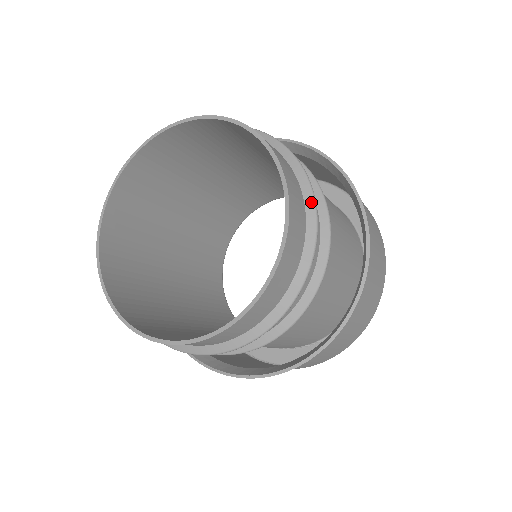
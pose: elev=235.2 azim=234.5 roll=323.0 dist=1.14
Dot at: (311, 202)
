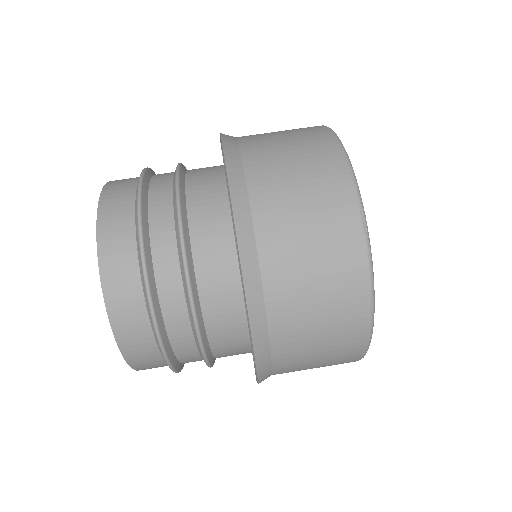
Dot at: (136, 211)
